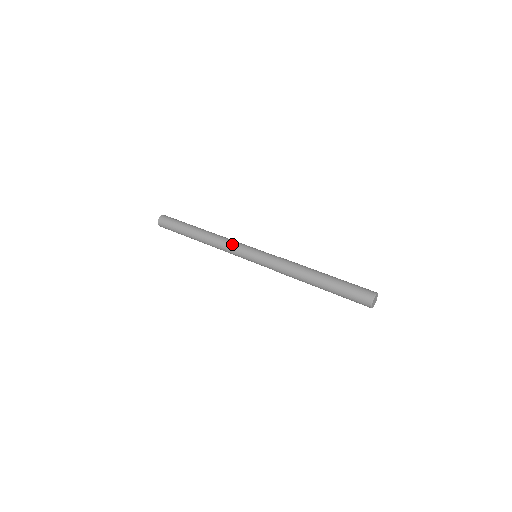
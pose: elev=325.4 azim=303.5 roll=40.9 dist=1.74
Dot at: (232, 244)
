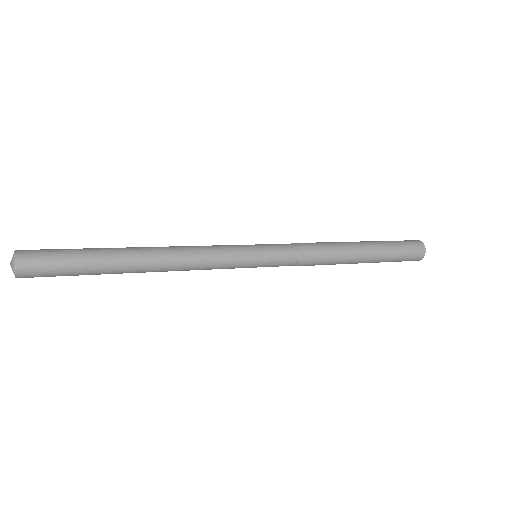
Dot at: (213, 245)
